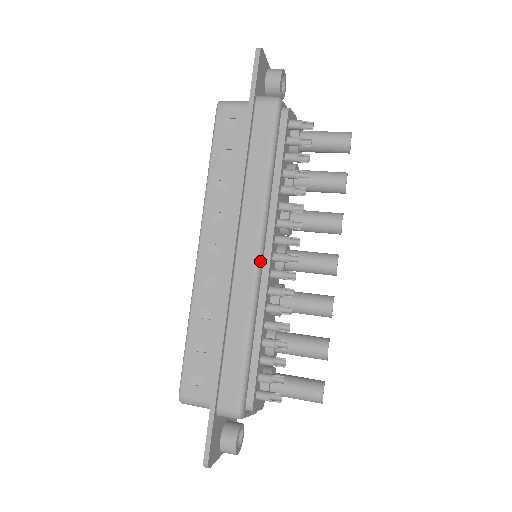
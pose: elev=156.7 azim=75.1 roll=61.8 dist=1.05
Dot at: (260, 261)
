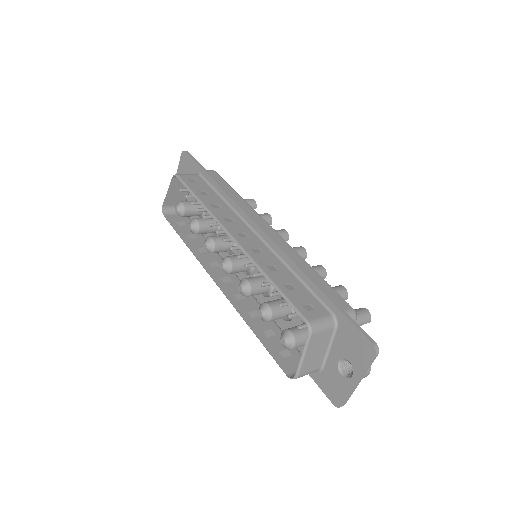
Dot at: (277, 233)
